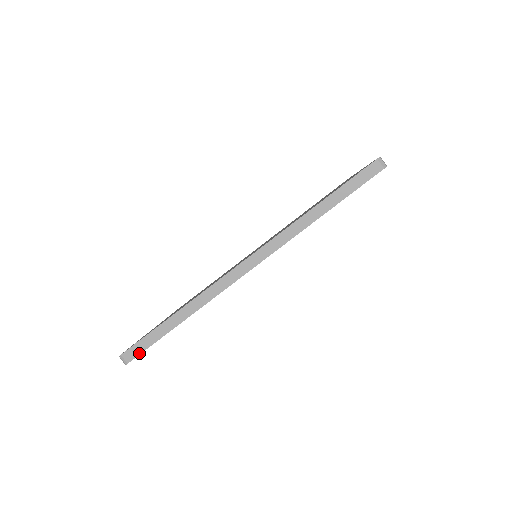
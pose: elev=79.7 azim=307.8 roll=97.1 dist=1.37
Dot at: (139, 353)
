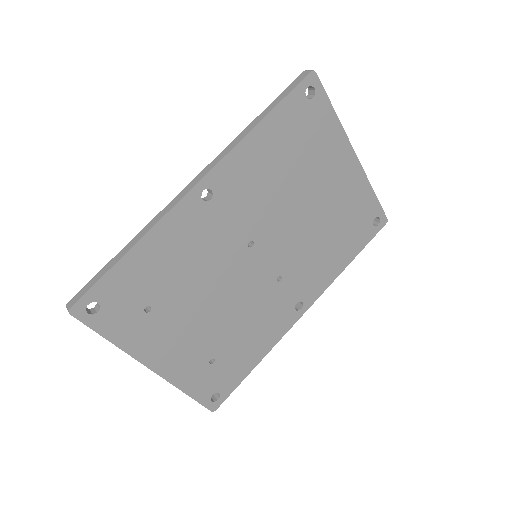
Dot at: (84, 294)
